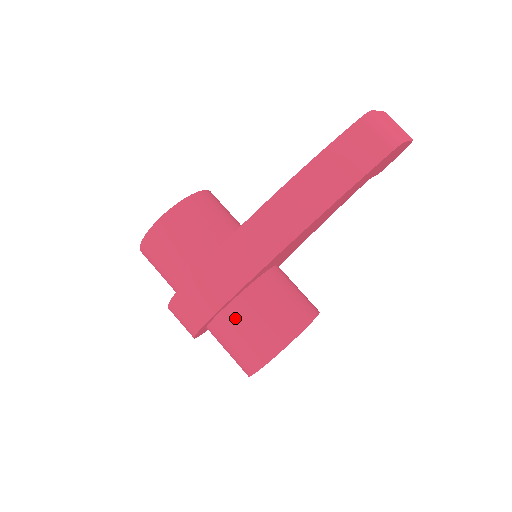
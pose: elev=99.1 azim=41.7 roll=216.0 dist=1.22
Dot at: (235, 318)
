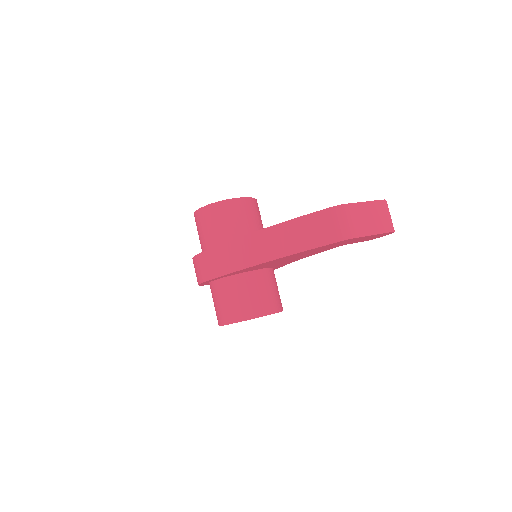
Dot at: (218, 289)
